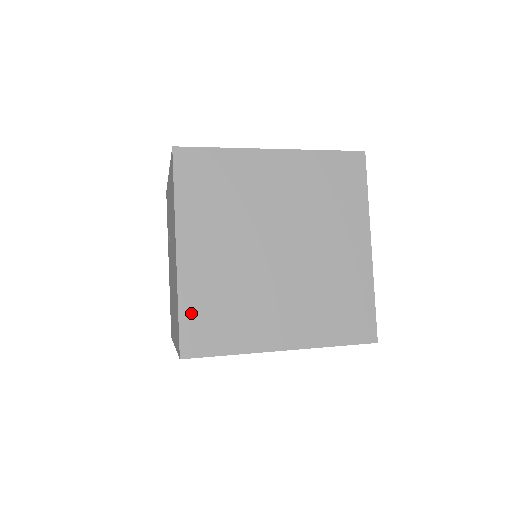
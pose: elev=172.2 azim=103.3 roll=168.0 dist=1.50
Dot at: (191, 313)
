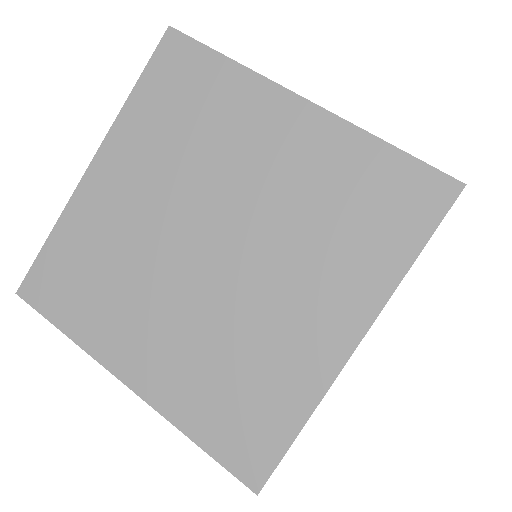
Dot at: (58, 250)
